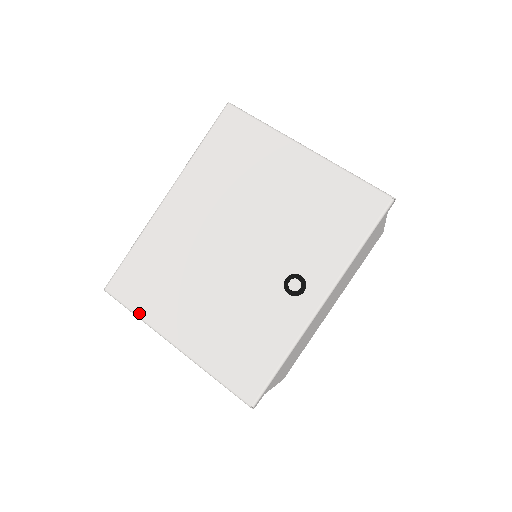
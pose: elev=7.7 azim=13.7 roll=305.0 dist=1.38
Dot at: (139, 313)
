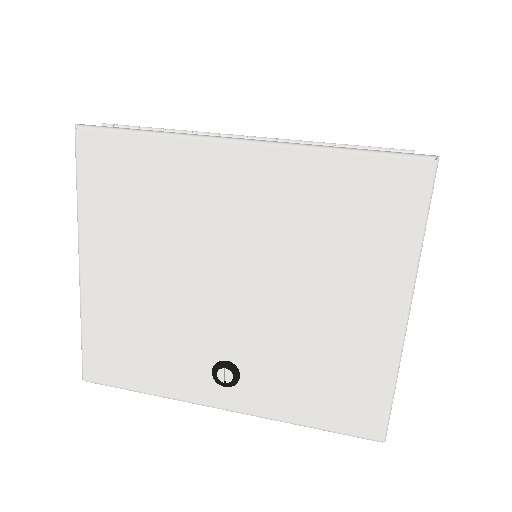
Dot at: (81, 198)
